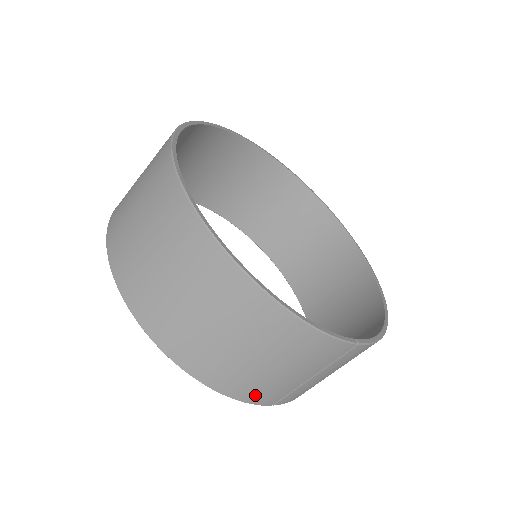
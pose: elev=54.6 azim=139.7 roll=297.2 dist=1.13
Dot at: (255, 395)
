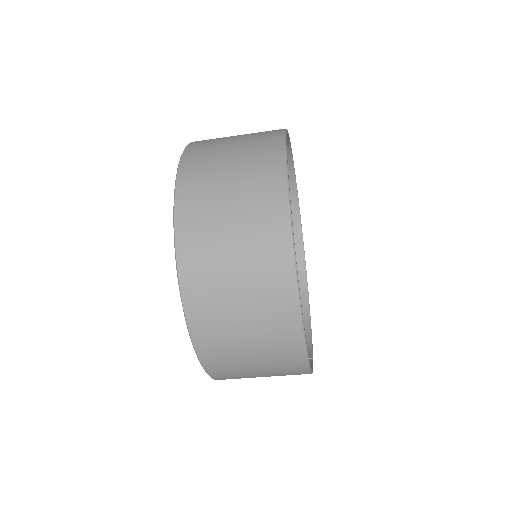
Dot at: occluded
